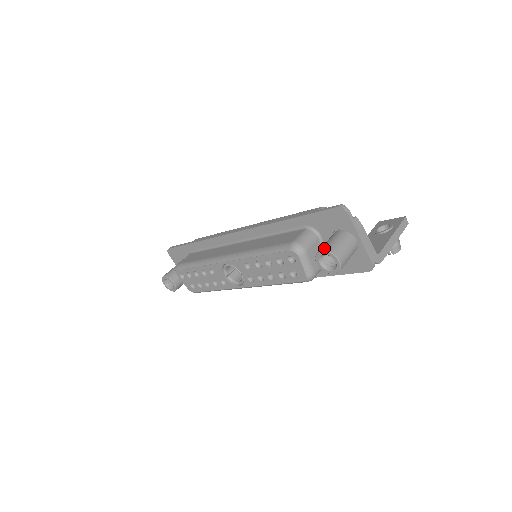
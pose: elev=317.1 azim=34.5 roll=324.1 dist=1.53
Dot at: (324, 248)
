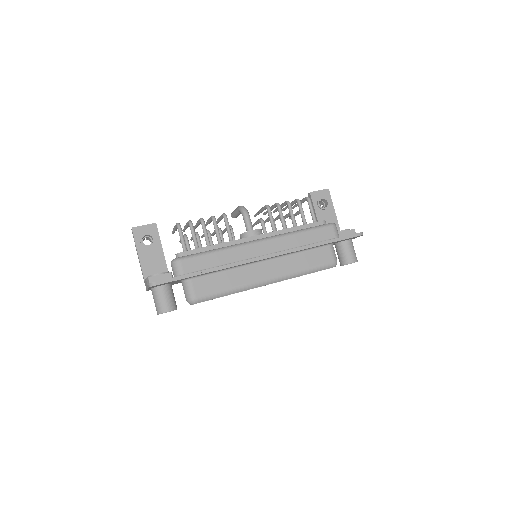
Dot at: (354, 260)
